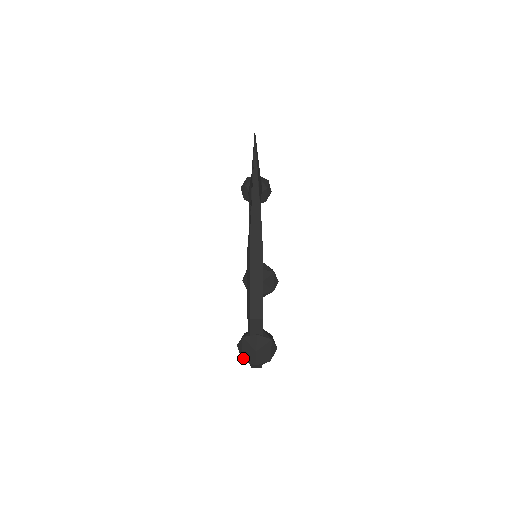
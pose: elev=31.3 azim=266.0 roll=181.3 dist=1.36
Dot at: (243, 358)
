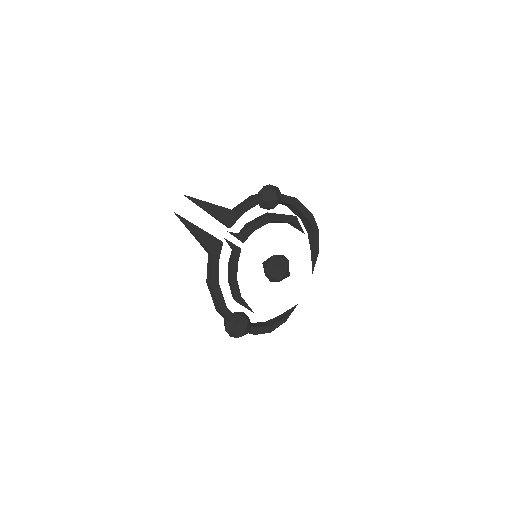
Dot at: occluded
